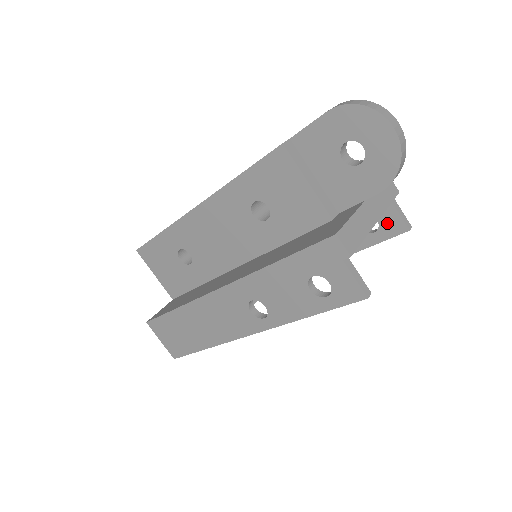
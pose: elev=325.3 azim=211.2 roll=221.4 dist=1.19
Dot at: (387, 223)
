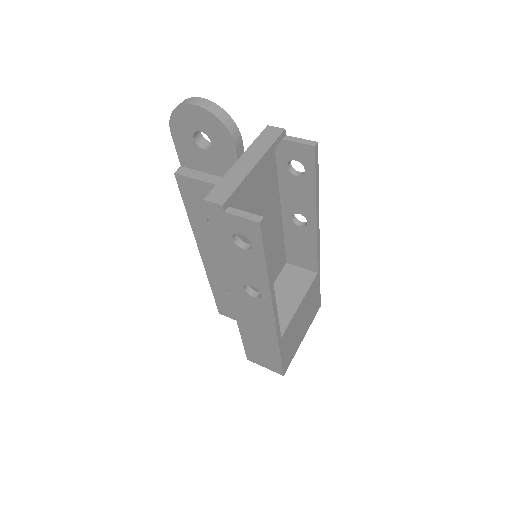
Dot at: (301, 156)
